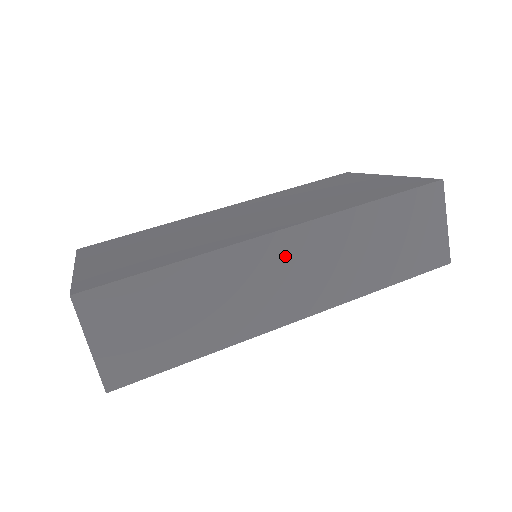
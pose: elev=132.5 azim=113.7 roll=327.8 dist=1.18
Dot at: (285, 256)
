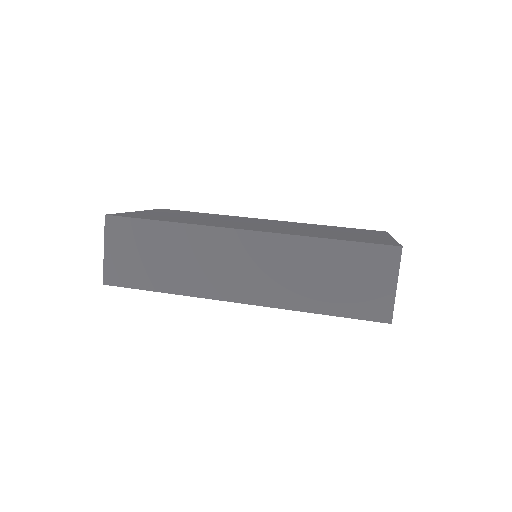
Dot at: (243, 250)
